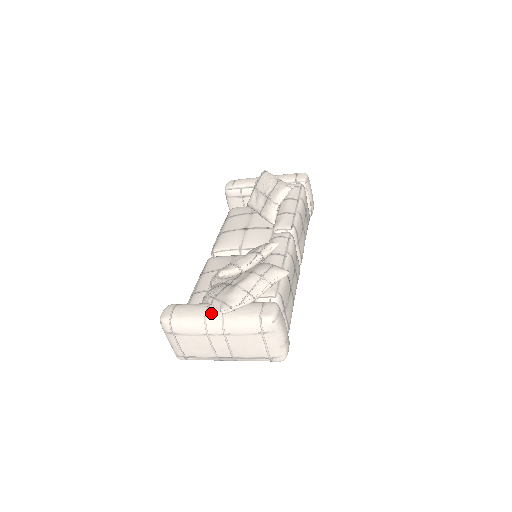
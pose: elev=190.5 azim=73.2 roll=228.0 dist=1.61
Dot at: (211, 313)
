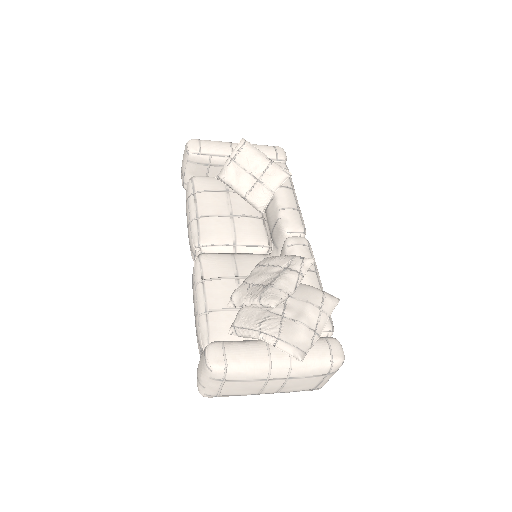
Dot at: (276, 357)
